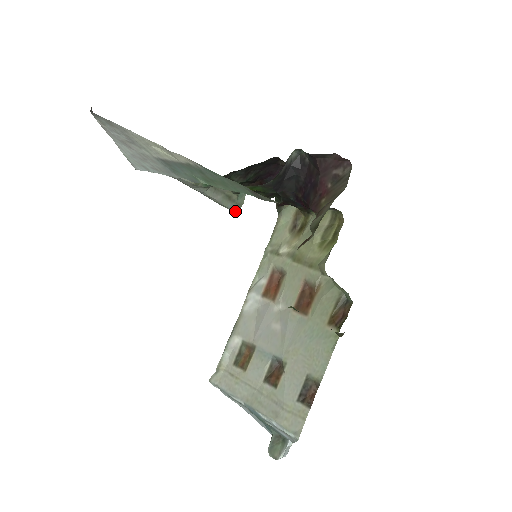
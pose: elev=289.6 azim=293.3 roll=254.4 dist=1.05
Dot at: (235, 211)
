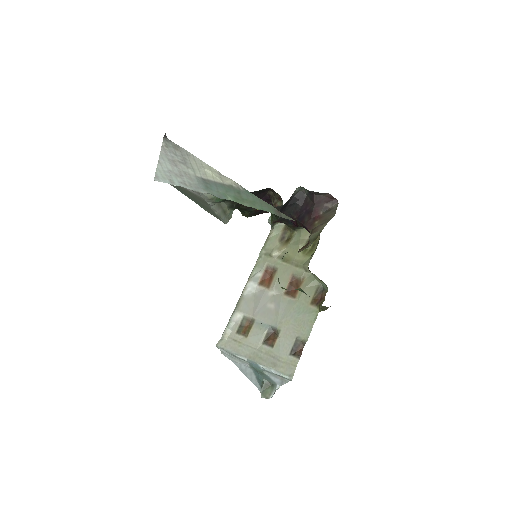
Dot at: (225, 223)
